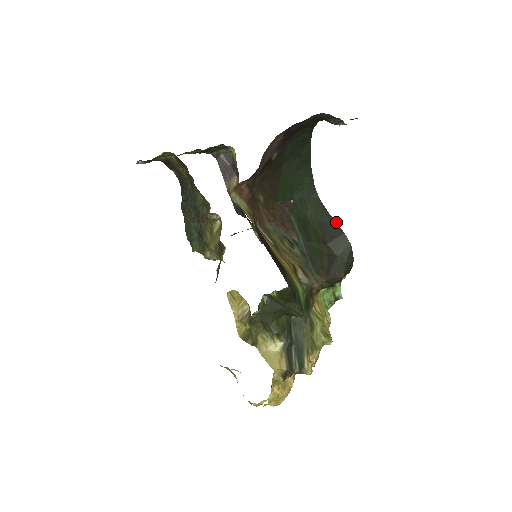
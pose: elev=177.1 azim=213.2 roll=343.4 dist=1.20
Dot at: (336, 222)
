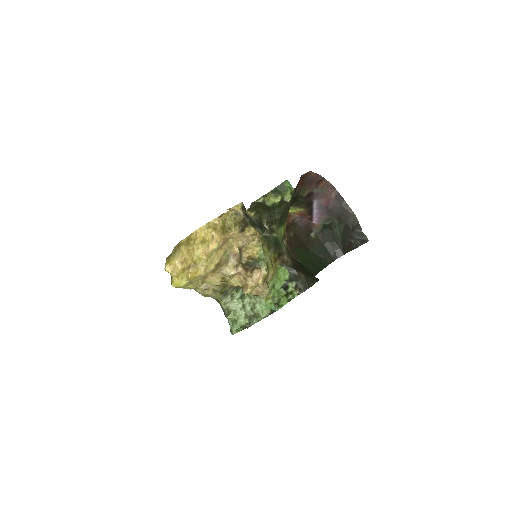
Dot at: occluded
